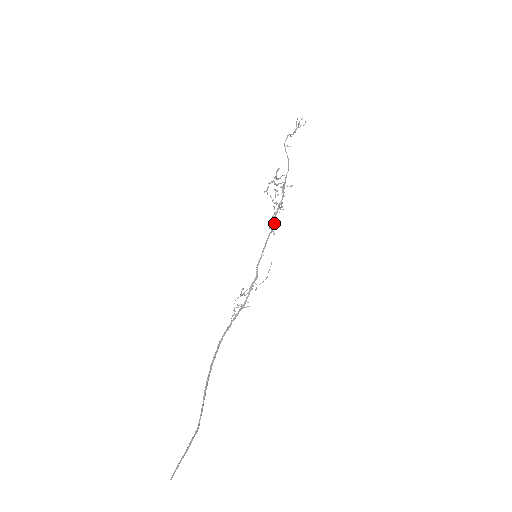
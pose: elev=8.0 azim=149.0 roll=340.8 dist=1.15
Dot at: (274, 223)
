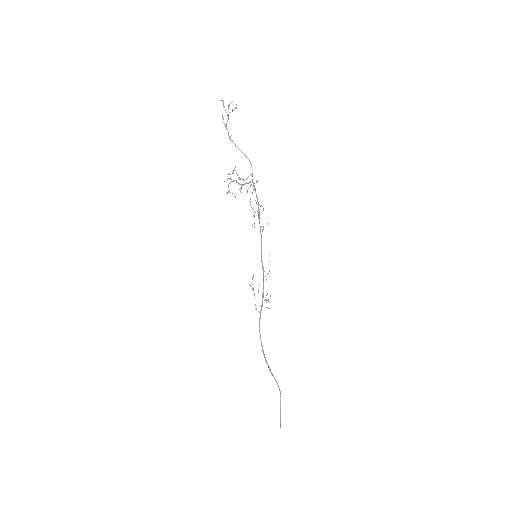
Dot at: (259, 222)
